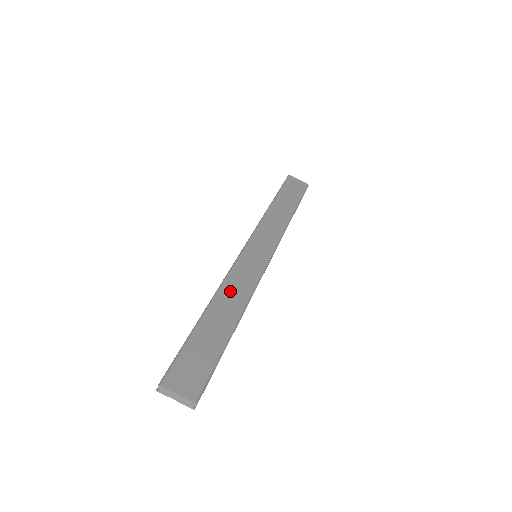
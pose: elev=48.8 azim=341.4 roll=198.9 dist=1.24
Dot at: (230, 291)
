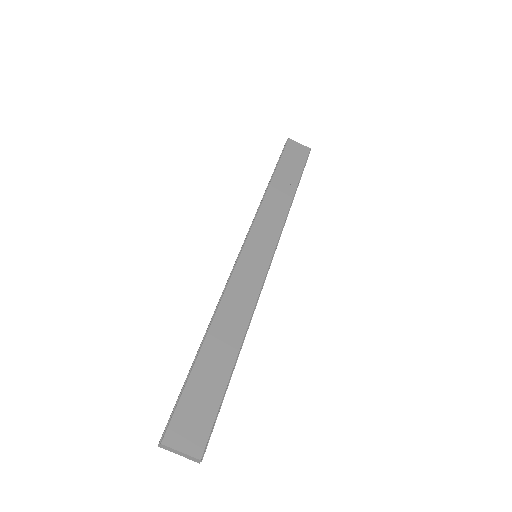
Dot at: (230, 309)
